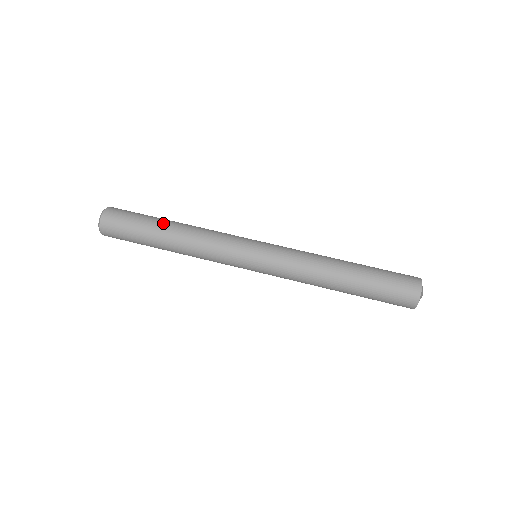
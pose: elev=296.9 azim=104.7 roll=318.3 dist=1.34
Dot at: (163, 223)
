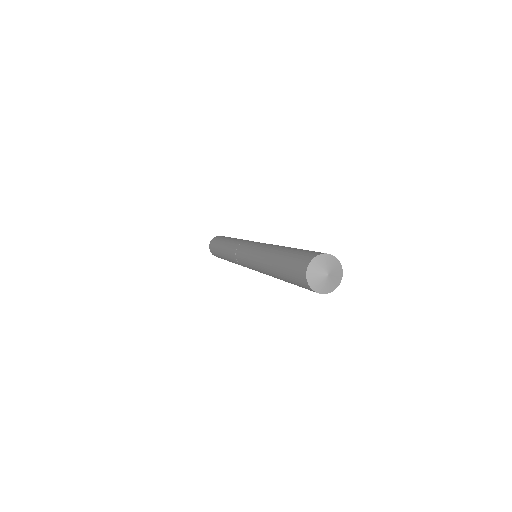
Dot at: occluded
